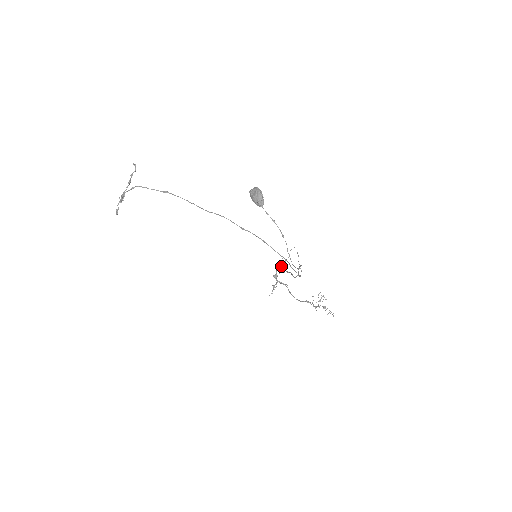
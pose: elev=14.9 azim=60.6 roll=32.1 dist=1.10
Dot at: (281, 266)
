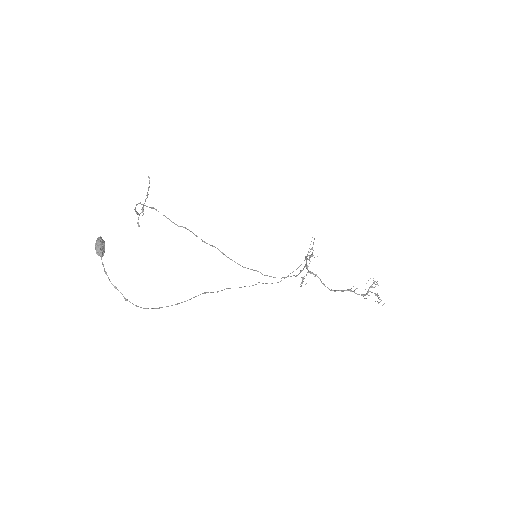
Dot at: (310, 256)
